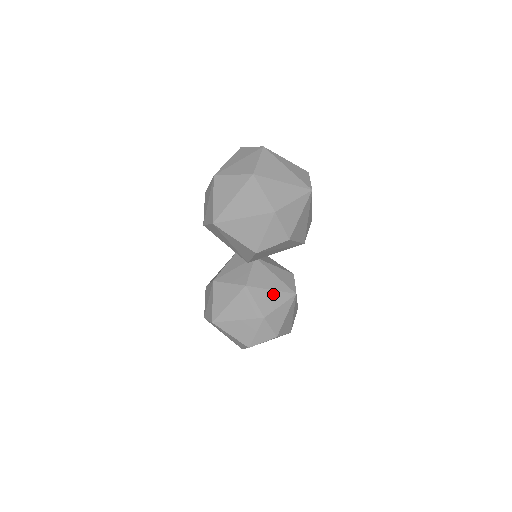
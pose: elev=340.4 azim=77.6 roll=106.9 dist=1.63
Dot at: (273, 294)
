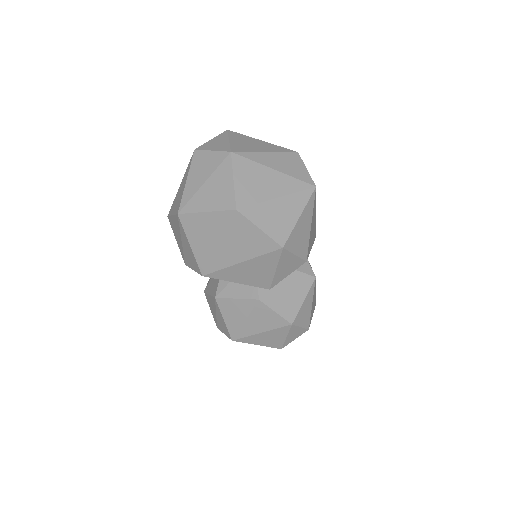
Dot at: (291, 292)
